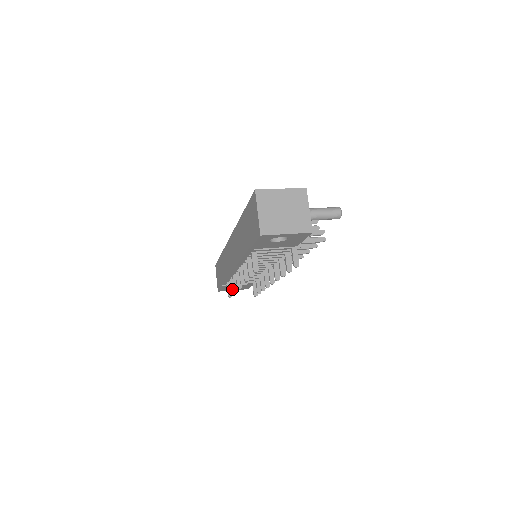
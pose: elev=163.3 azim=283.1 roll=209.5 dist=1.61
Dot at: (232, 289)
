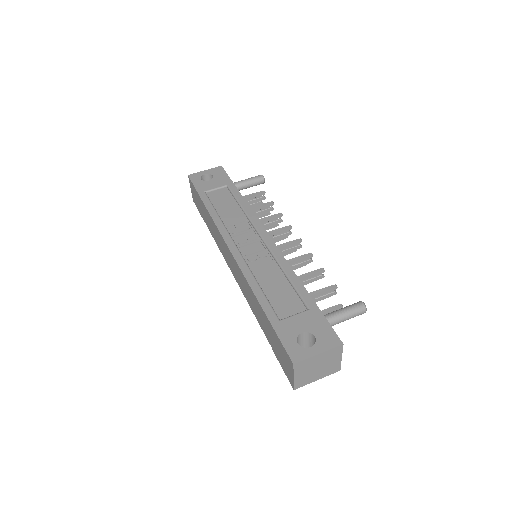
Dot at: occluded
